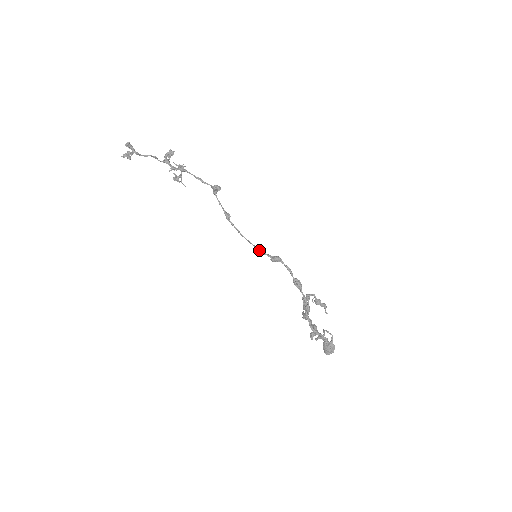
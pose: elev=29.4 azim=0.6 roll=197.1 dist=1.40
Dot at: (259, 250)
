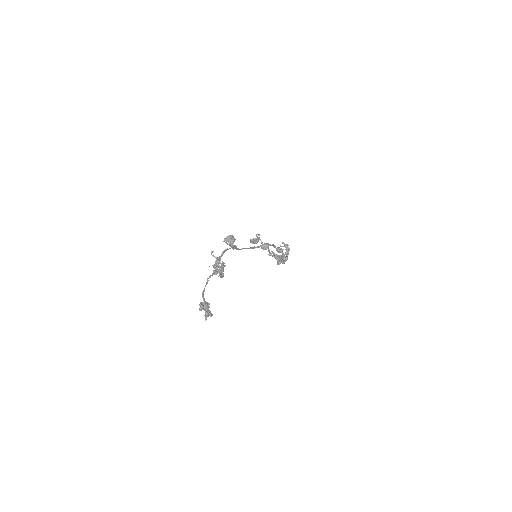
Dot at: occluded
